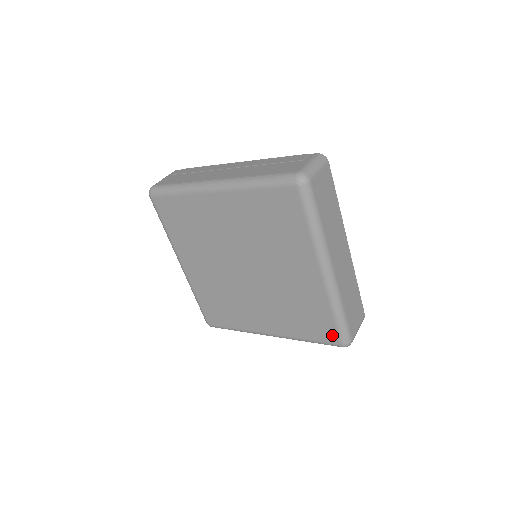
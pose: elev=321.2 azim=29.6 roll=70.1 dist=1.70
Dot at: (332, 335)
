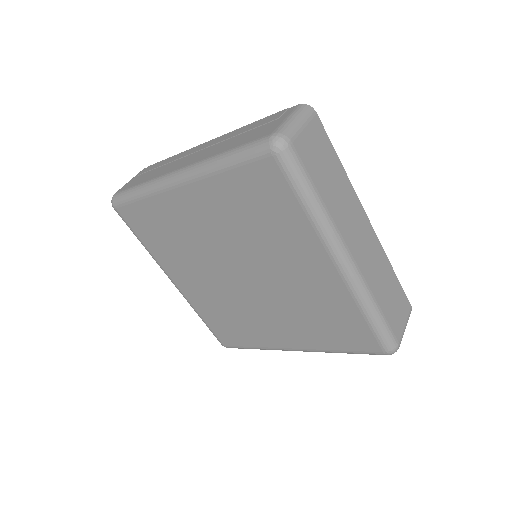
Dot at: (370, 342)
